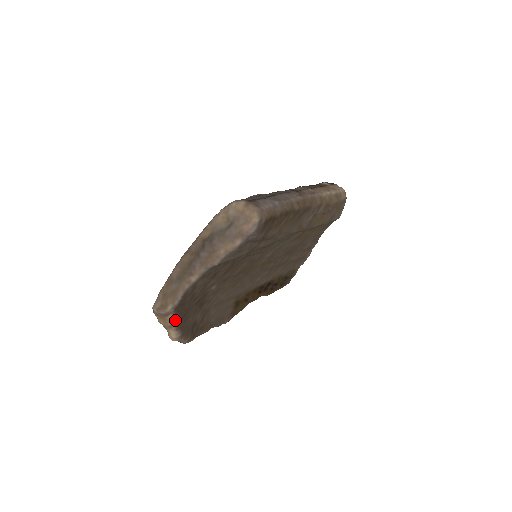
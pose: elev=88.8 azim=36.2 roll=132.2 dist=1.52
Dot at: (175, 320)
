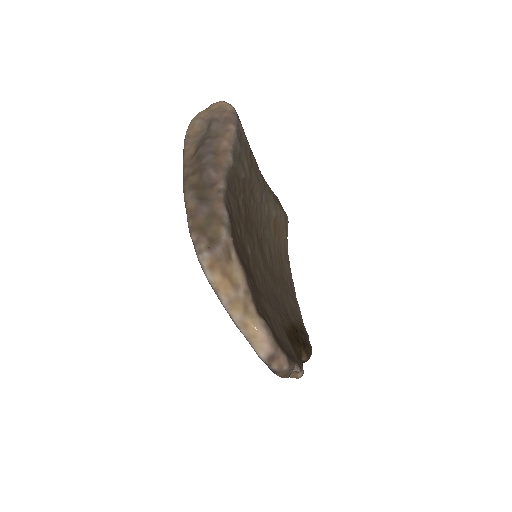
Dot at: (244, 274)
